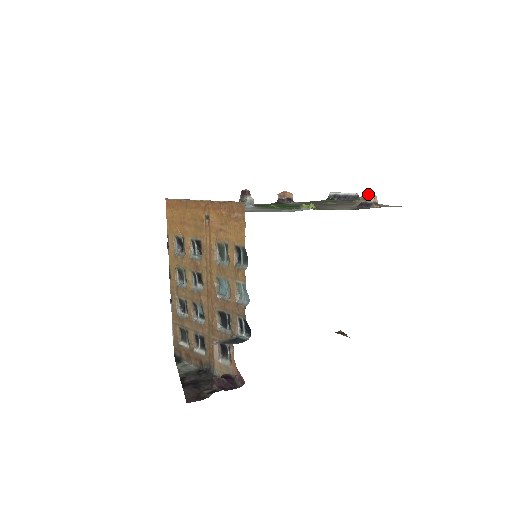
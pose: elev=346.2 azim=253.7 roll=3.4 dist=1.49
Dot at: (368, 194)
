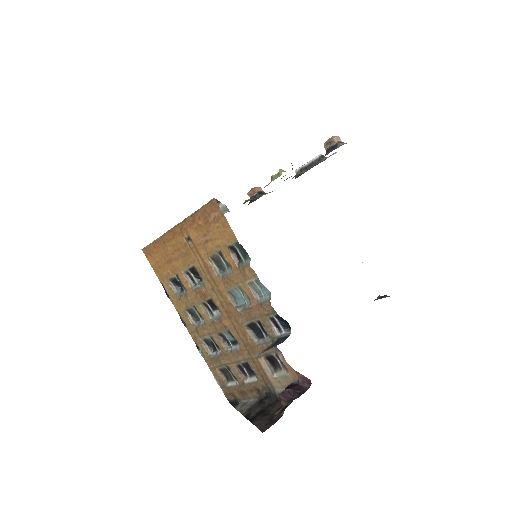
Dot at: (329, 138)
